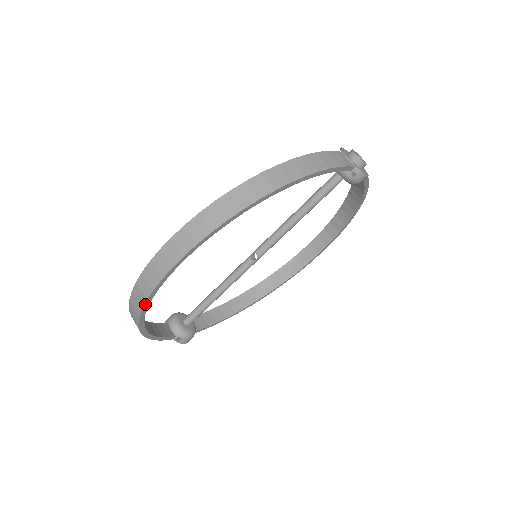
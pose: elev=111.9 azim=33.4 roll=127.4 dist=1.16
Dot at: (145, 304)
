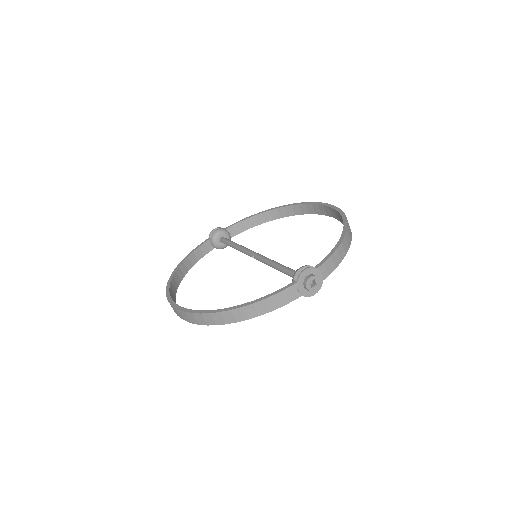
Dot at: occluded
